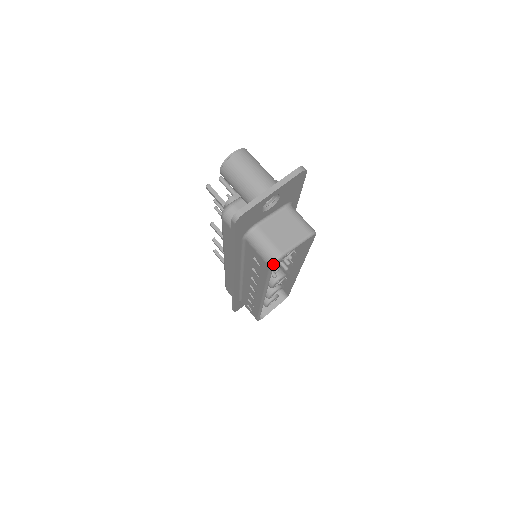
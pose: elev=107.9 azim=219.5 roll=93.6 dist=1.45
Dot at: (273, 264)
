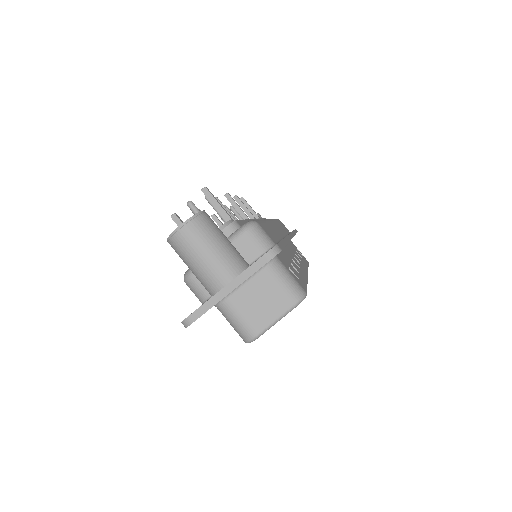
Dot at: occluded
